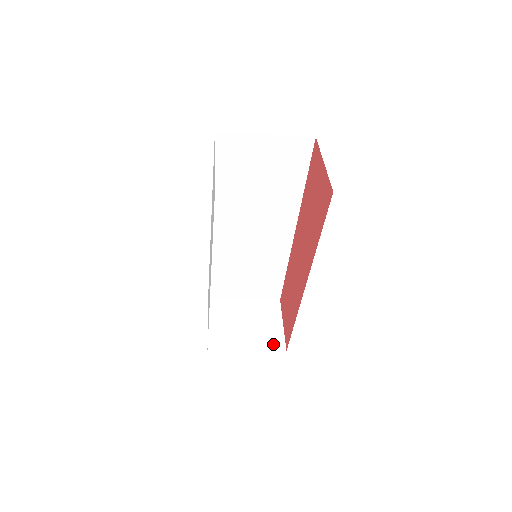
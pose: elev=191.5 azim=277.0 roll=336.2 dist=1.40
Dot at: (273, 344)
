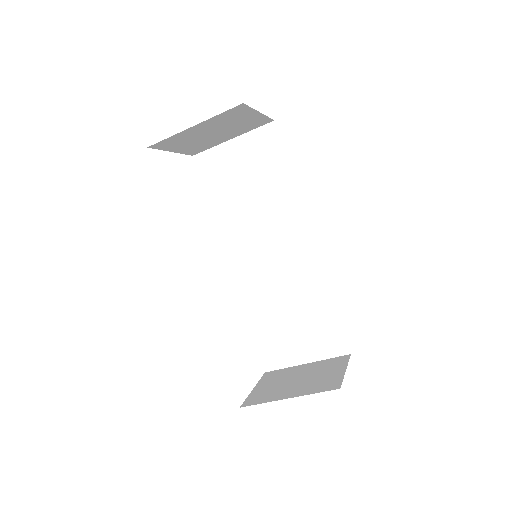
Dot at: (324, 387)
